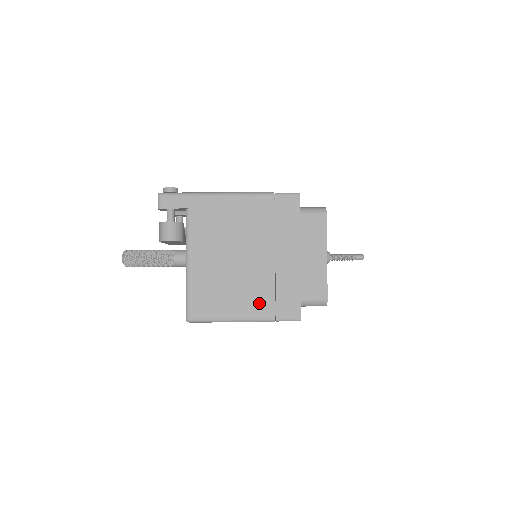
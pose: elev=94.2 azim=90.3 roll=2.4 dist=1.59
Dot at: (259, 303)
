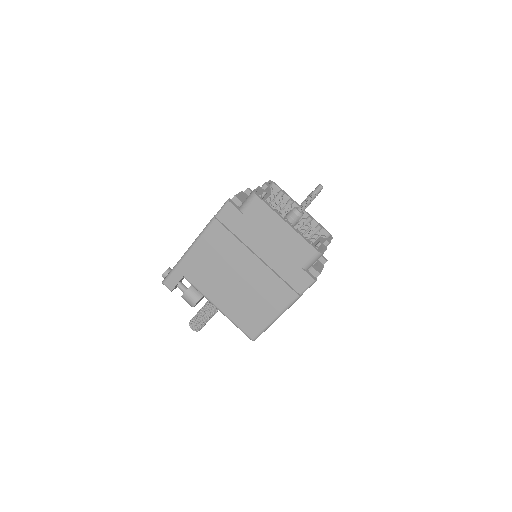
Dot at: (279, 294)
